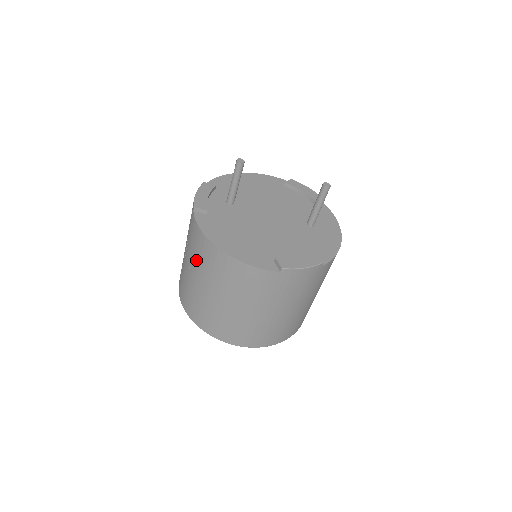
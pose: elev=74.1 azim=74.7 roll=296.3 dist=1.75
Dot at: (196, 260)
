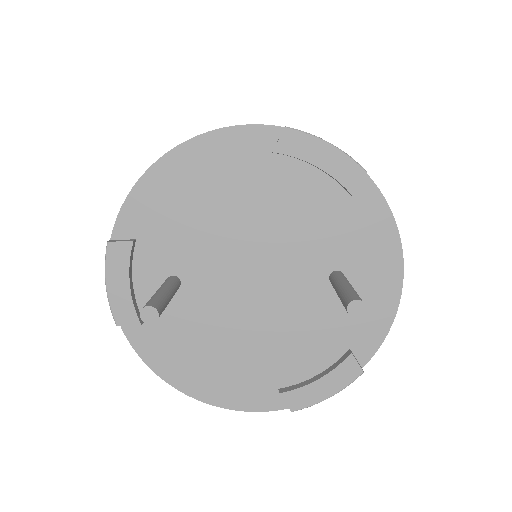
Dot at: occluded
